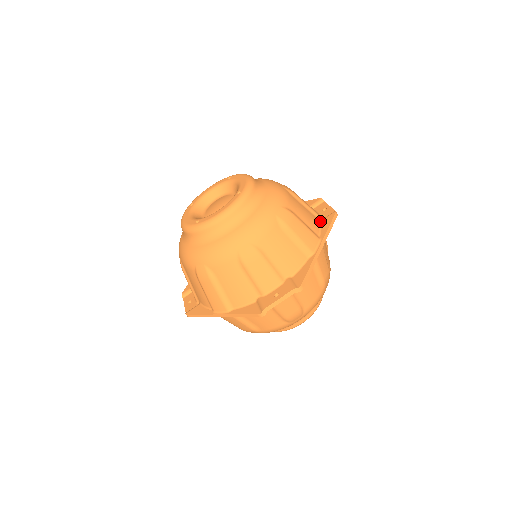
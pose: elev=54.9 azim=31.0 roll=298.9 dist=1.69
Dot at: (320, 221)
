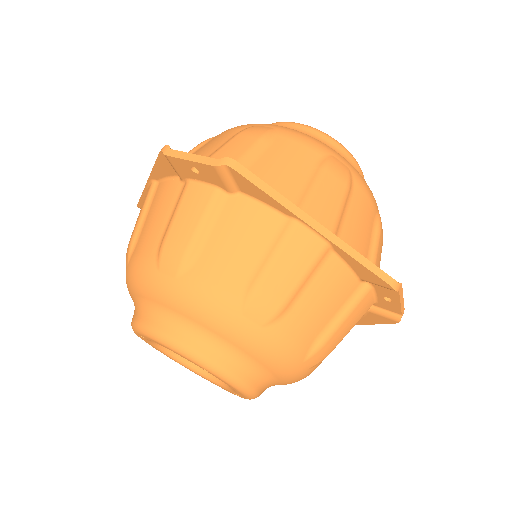
Dot at: occluded
